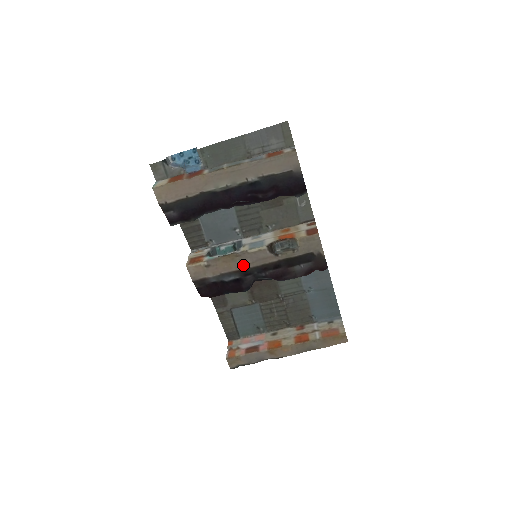
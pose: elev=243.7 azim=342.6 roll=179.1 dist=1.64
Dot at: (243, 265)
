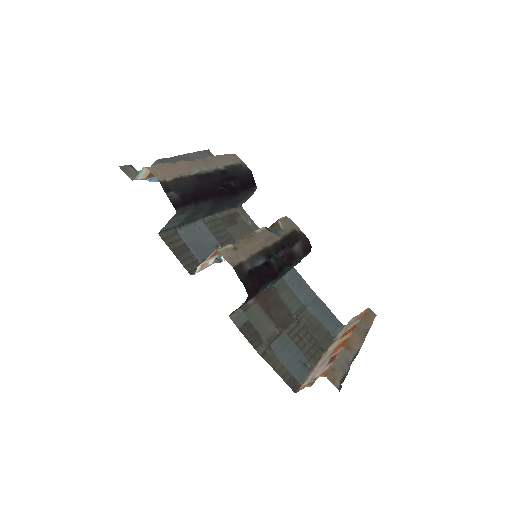
Dot at: (261, 245)
